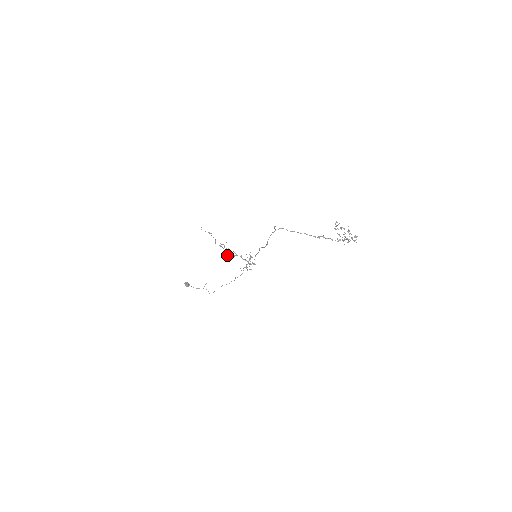
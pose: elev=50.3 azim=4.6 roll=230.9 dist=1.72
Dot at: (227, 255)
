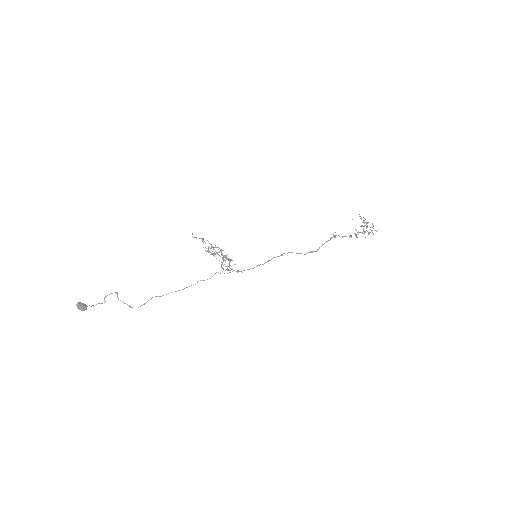
Dot at: occluded
